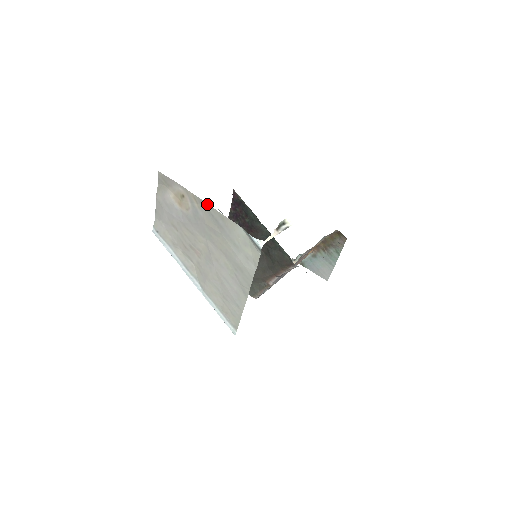
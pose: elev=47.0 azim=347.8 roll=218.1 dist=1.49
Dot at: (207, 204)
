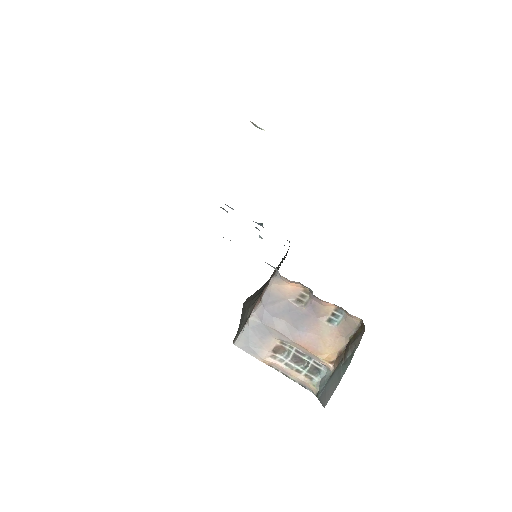
Dot at: occluded
